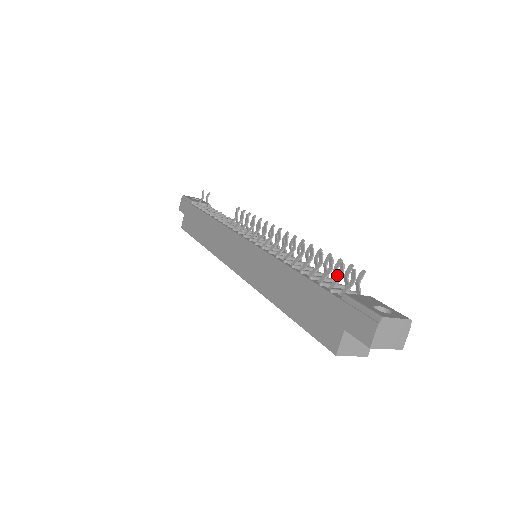
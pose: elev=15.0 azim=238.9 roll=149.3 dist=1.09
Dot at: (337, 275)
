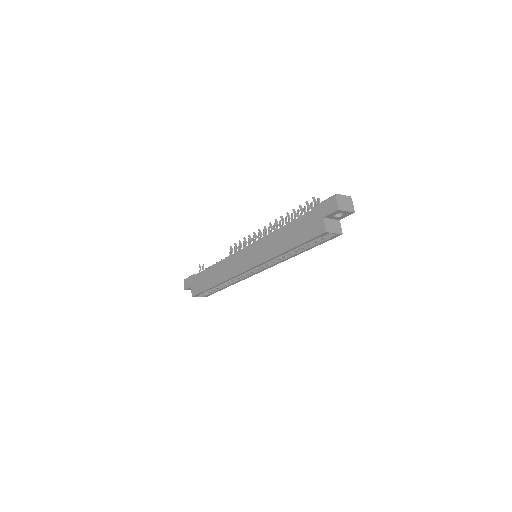
Dot at: occluded
